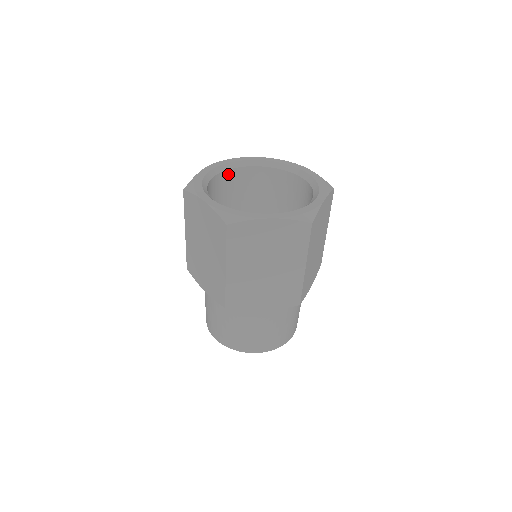
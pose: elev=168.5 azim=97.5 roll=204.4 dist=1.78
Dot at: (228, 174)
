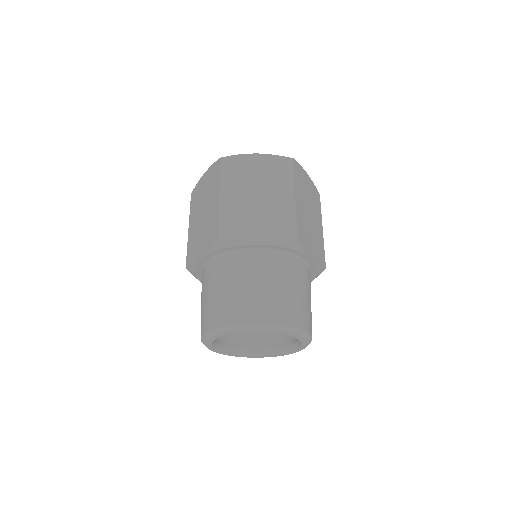
Dot at: occluded
